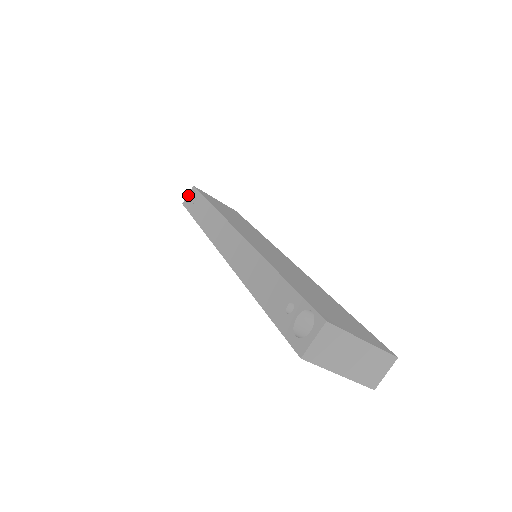
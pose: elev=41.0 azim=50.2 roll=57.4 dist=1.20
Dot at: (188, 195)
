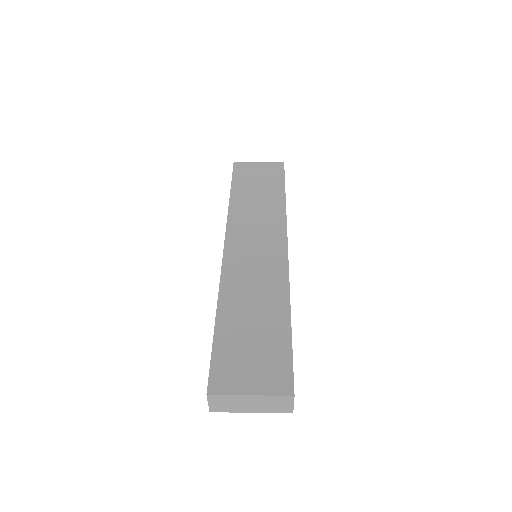
Dot at: occluded
